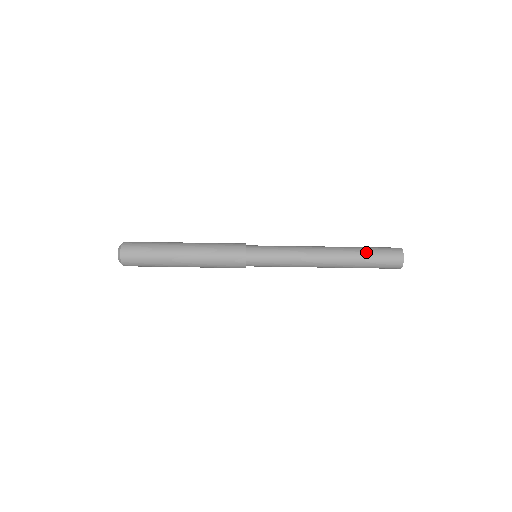
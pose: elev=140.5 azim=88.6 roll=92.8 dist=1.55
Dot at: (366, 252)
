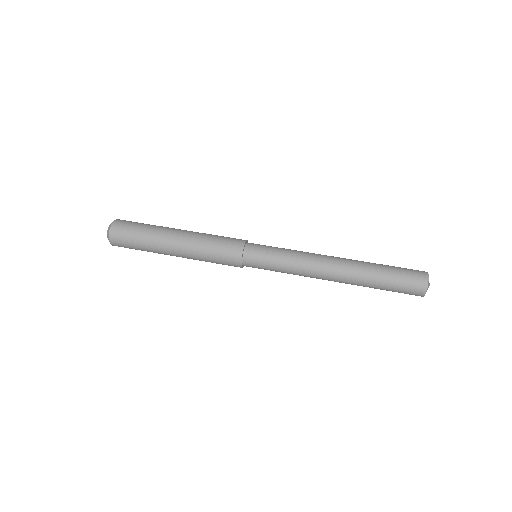
Dot at: (383, 267)
